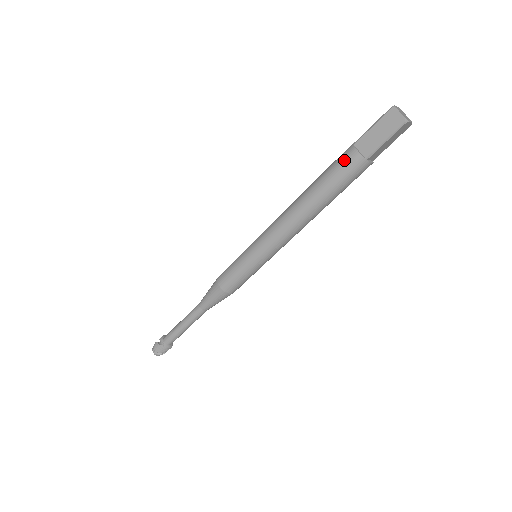
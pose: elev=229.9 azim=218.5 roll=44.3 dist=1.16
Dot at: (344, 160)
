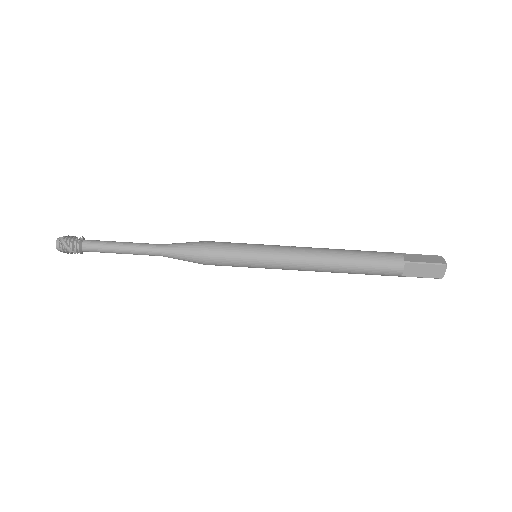
Dot at: (389, 252)
